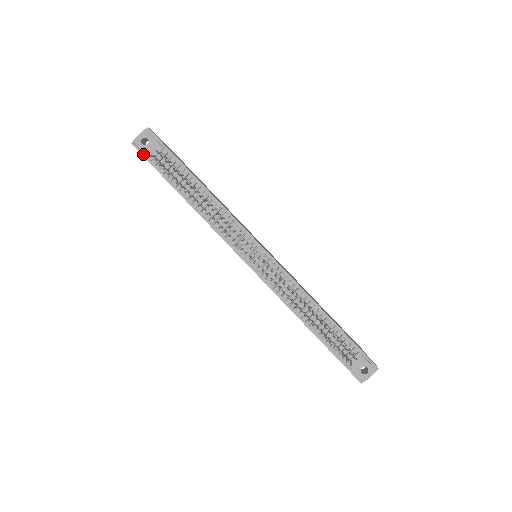
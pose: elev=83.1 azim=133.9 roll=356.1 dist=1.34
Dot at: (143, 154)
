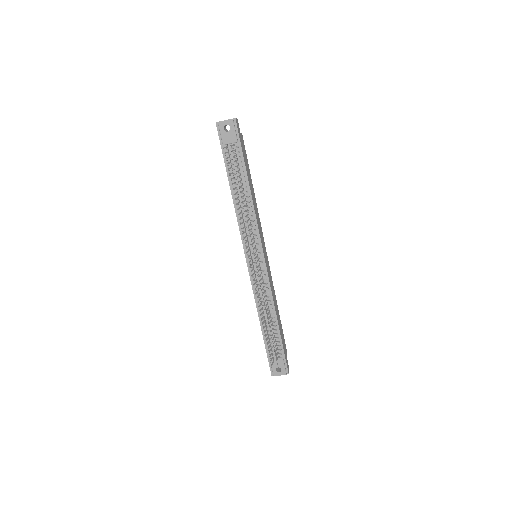
Dot at: (220, 136)
